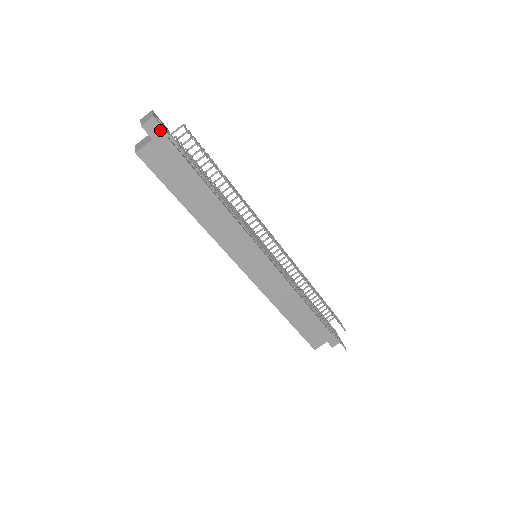
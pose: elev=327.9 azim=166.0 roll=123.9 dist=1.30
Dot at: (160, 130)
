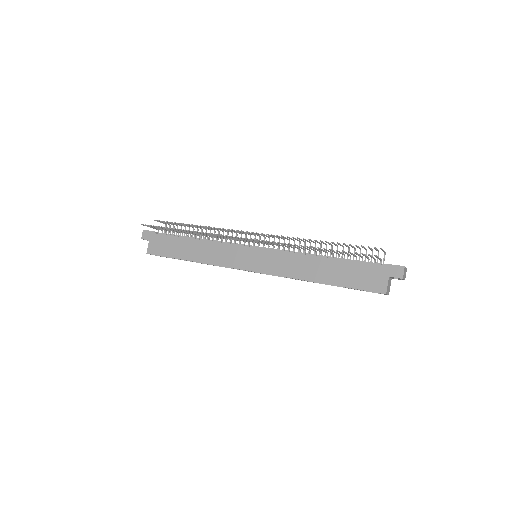
Dot at: (149, 233)
